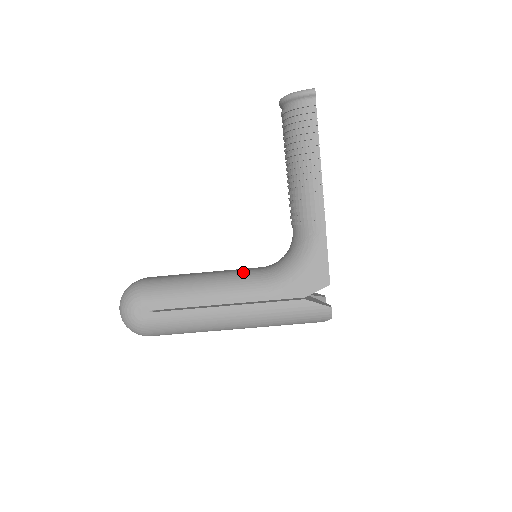
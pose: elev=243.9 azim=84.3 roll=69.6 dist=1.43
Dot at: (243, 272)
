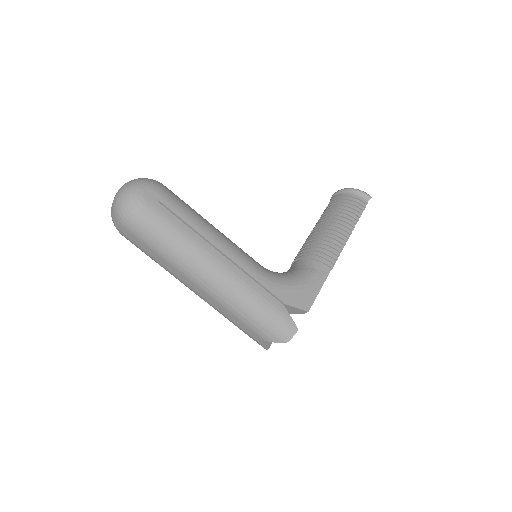
Dot at: occluded
